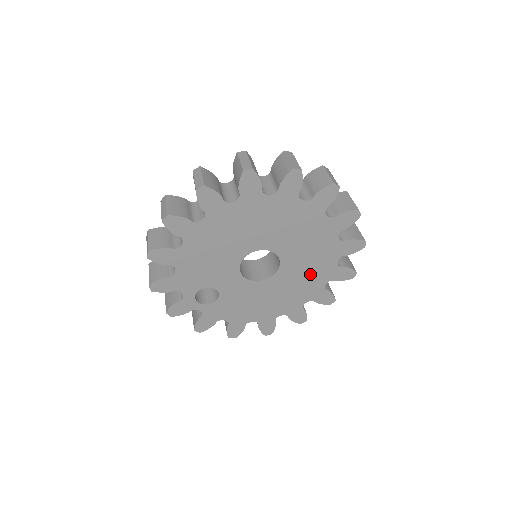
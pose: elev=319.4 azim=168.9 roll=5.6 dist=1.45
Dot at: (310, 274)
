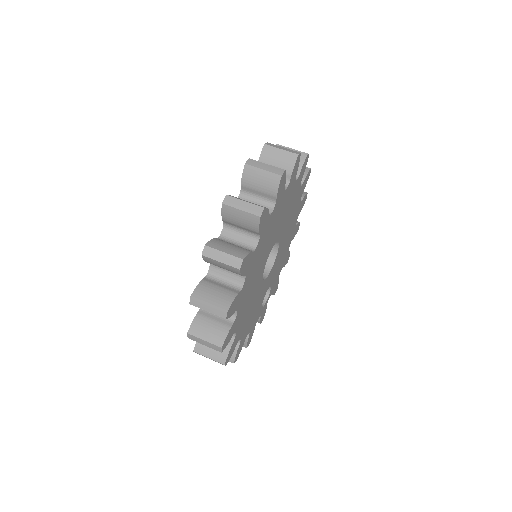
Dot at: (291, 206)
